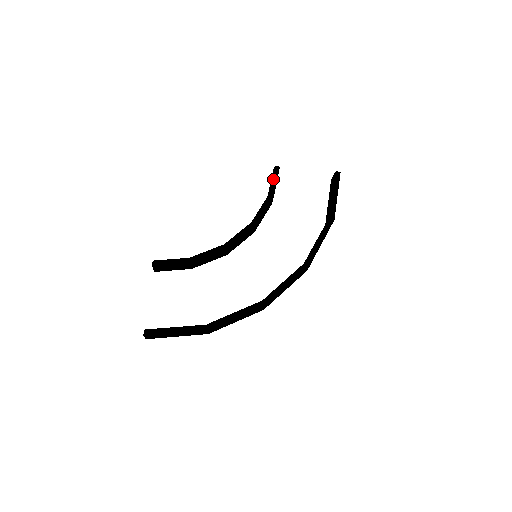
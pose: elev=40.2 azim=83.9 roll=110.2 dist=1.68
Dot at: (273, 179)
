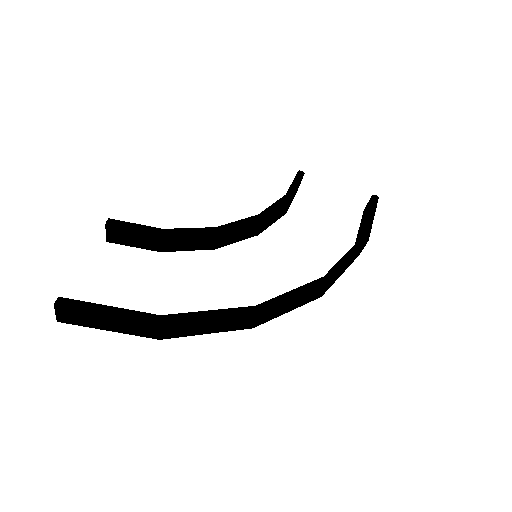
Dot at: (295, 181)
